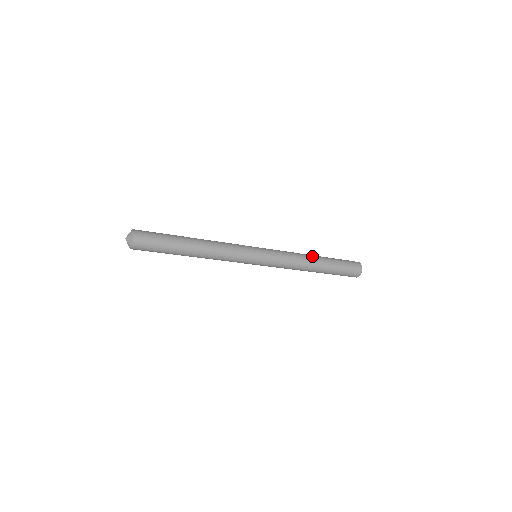
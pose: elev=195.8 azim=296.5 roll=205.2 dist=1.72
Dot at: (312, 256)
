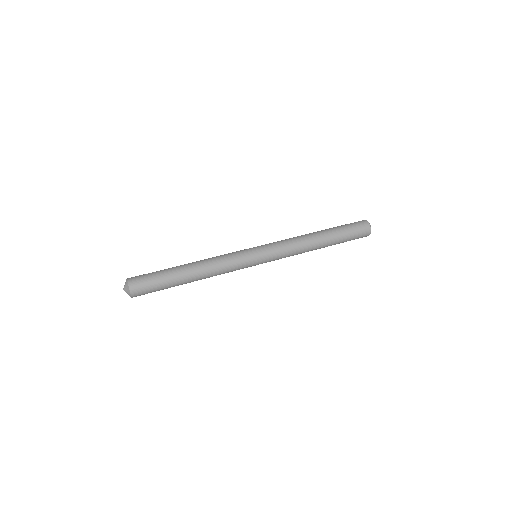
Dot at: (316, 240)
